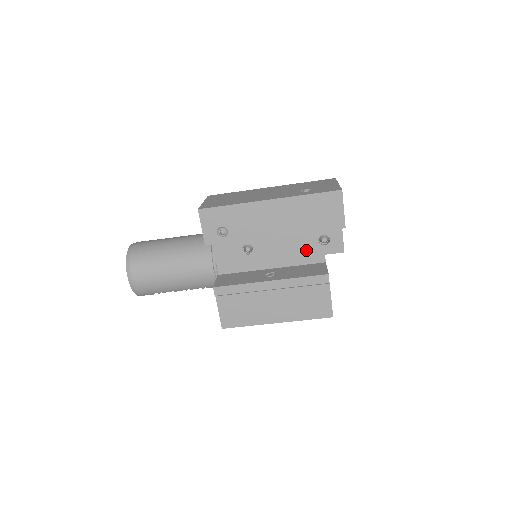
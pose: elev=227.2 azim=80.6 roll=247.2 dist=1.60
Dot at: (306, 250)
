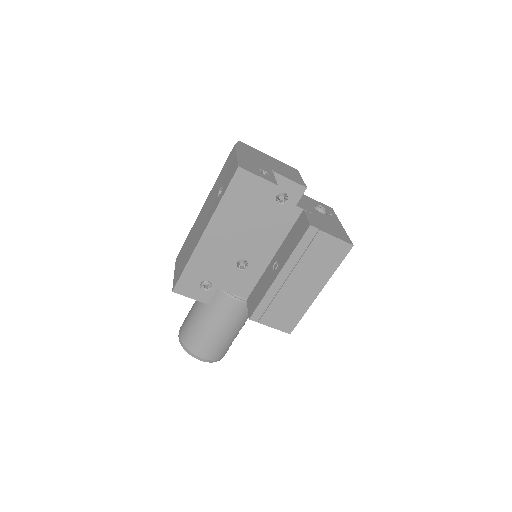
Dot at: (279, 219)
